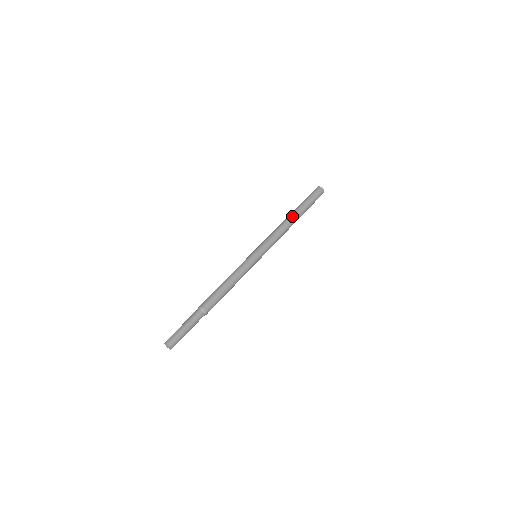
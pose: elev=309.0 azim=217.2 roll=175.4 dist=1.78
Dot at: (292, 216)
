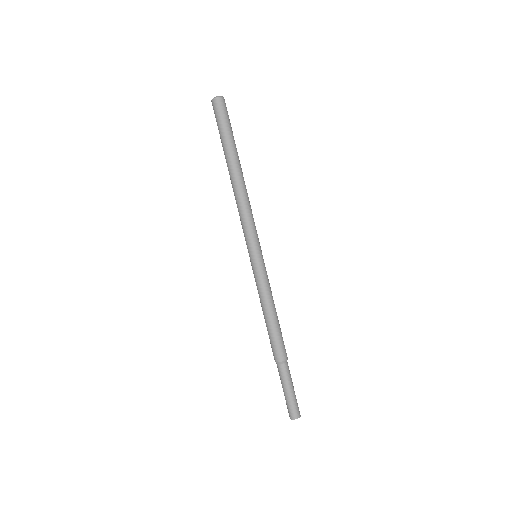
Dot at: (242, 172)
